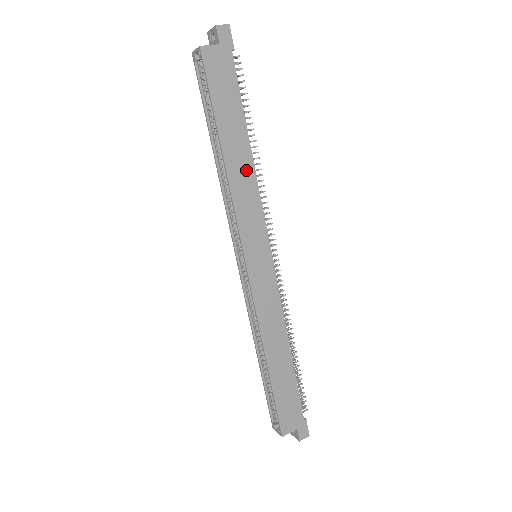
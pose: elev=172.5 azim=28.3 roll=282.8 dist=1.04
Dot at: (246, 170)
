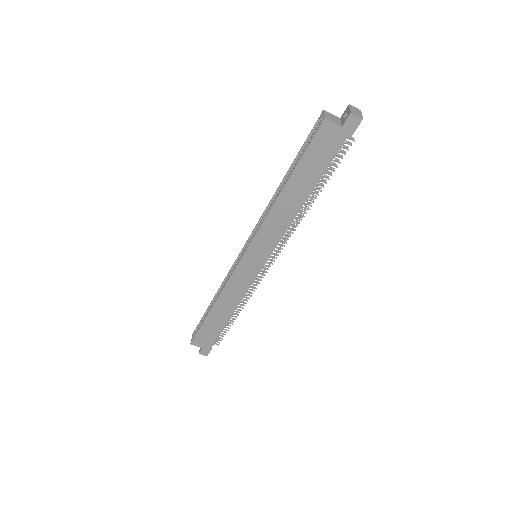
Dot at: (290, 212)
